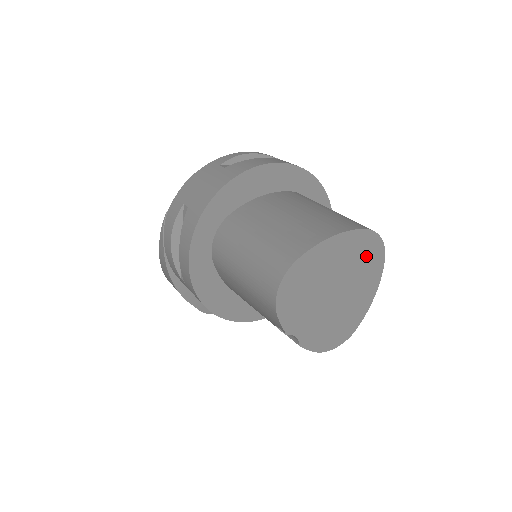
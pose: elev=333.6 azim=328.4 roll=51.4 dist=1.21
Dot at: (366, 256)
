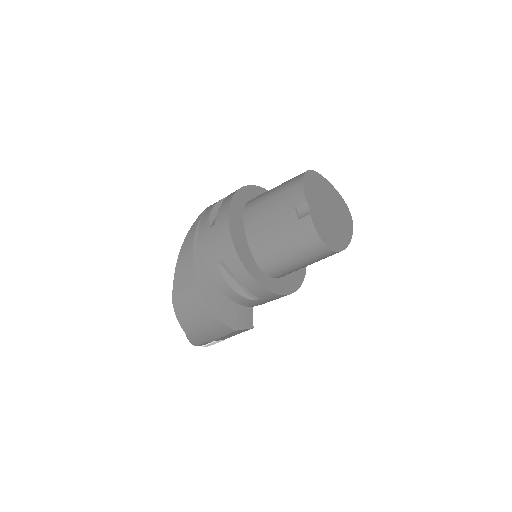
Dot at: (344, 215)
